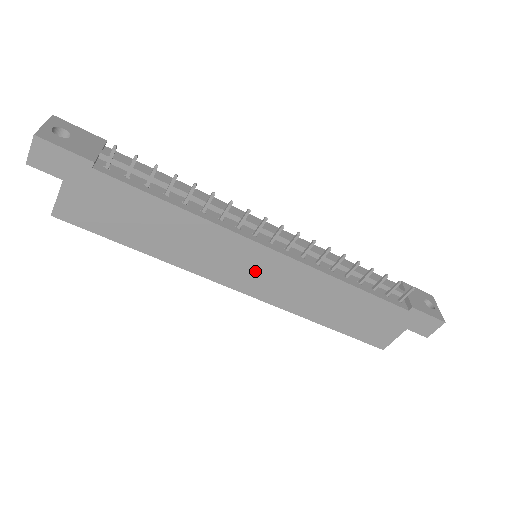
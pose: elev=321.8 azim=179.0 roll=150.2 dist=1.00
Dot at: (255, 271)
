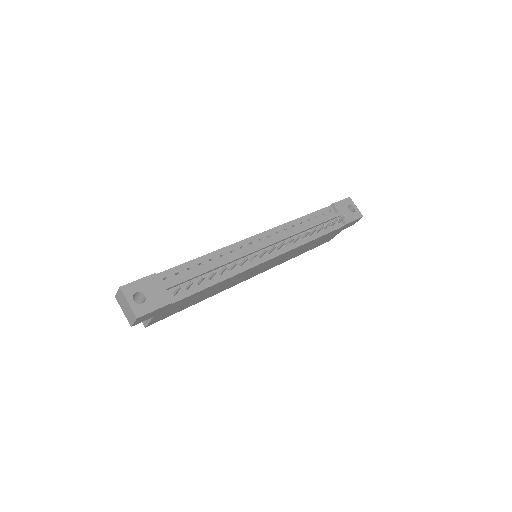
Dot at: (262, 268)
